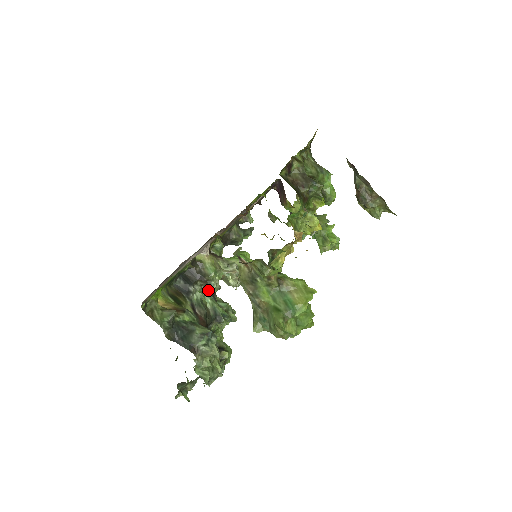
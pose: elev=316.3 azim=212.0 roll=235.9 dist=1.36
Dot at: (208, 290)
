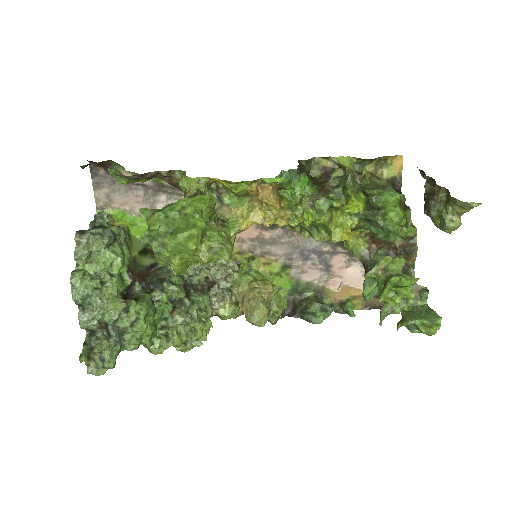
Dot at: occluded
